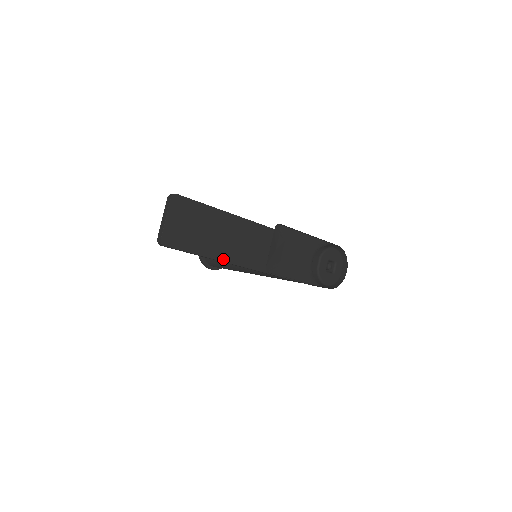
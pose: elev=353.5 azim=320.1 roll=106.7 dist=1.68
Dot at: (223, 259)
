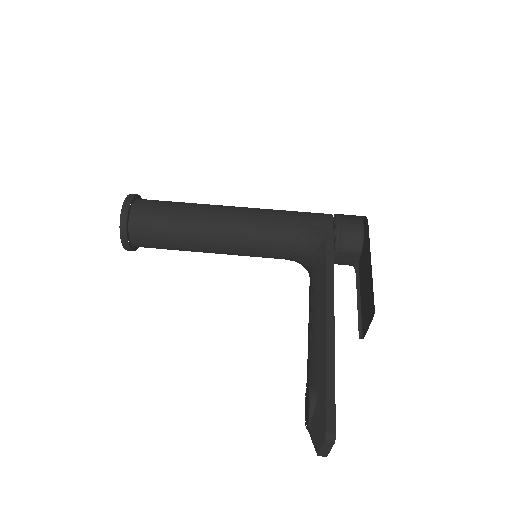
Dot at: occluded
